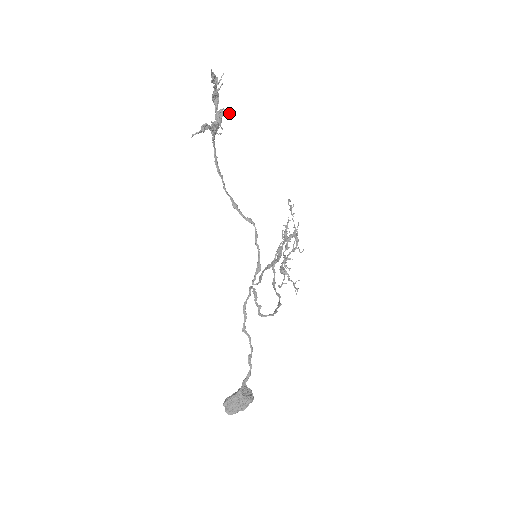
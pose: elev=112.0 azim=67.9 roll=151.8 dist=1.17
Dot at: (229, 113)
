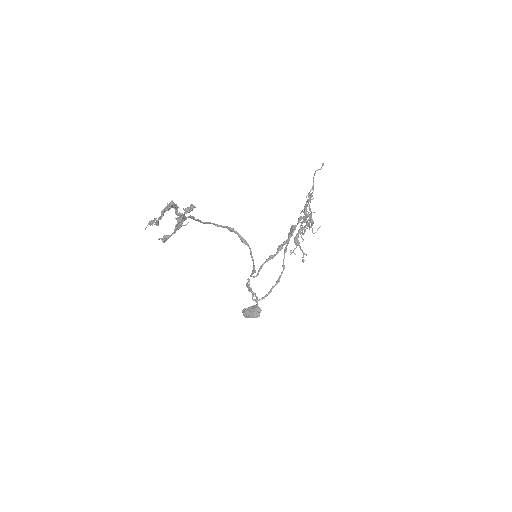
Dot at: occluded
